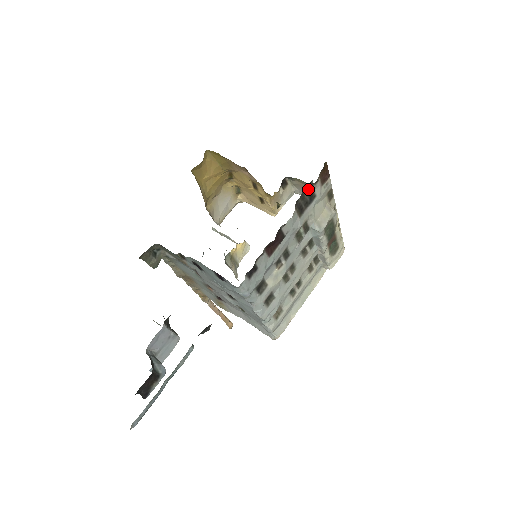
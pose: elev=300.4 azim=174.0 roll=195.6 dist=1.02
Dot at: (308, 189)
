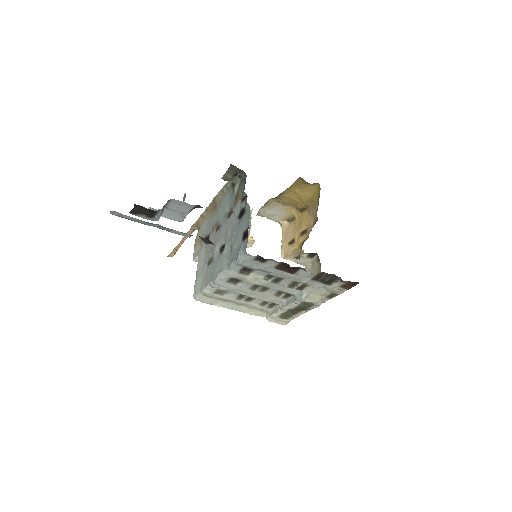
Dot at: (335, 277)
